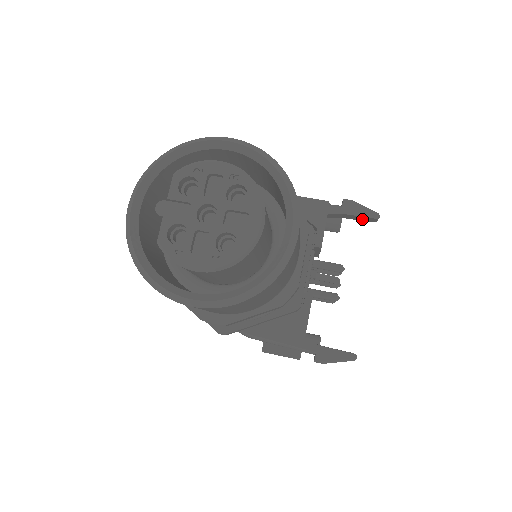
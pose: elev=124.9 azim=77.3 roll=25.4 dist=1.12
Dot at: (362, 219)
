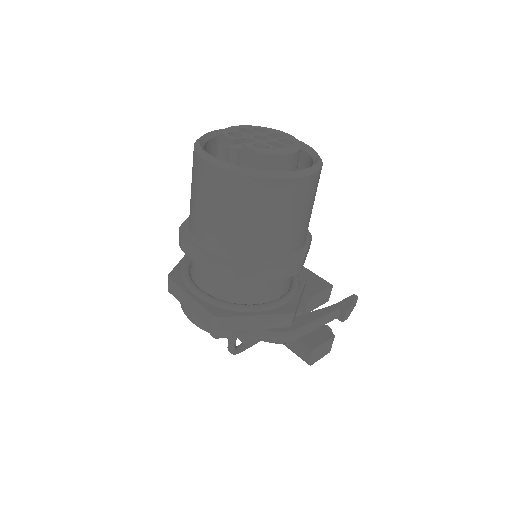
Dot at: occluded
